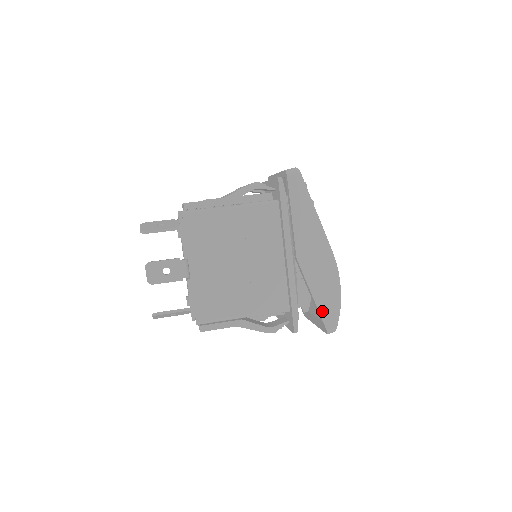
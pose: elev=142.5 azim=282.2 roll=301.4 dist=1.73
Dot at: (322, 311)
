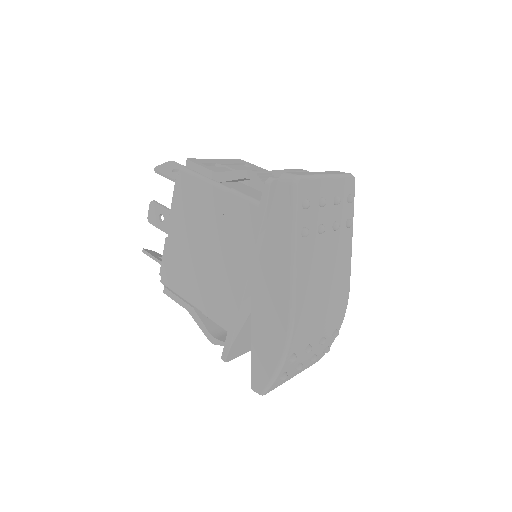
Dot at: (255, 363)
